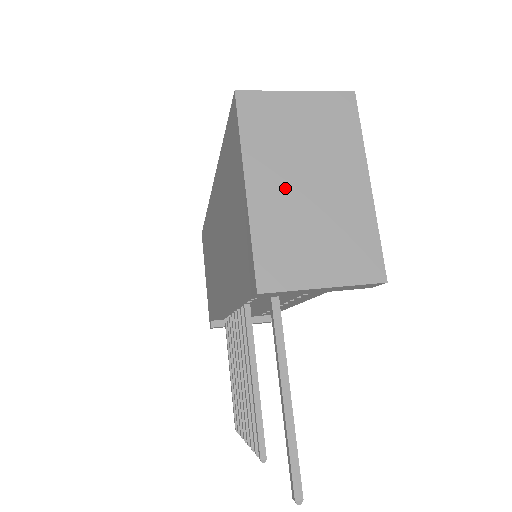
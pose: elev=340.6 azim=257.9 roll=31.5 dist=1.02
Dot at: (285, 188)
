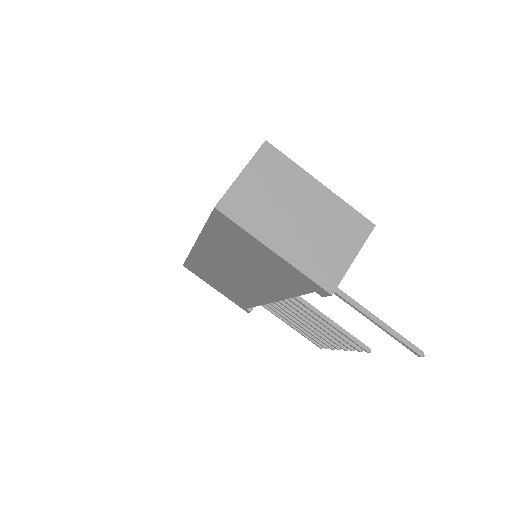
Dot at: (290, 232)
